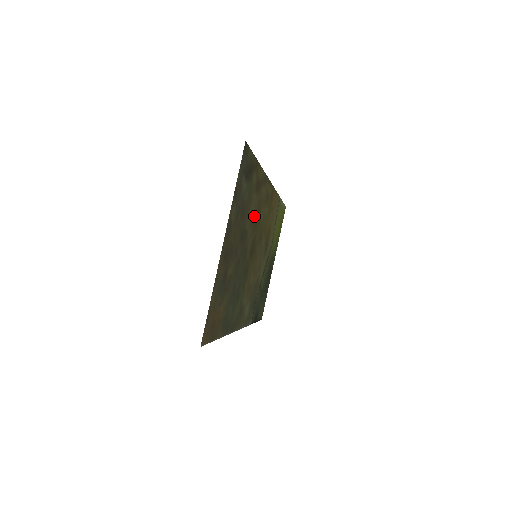
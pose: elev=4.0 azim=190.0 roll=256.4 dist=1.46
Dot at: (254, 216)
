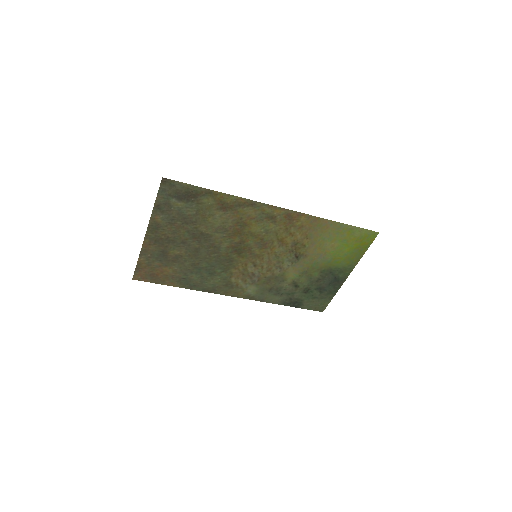
Dot at: (228, 226)
